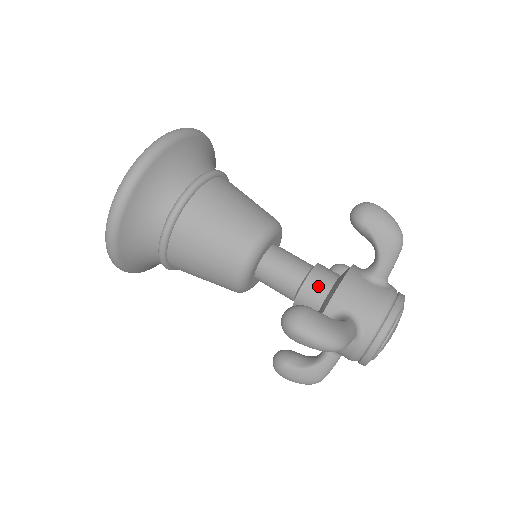
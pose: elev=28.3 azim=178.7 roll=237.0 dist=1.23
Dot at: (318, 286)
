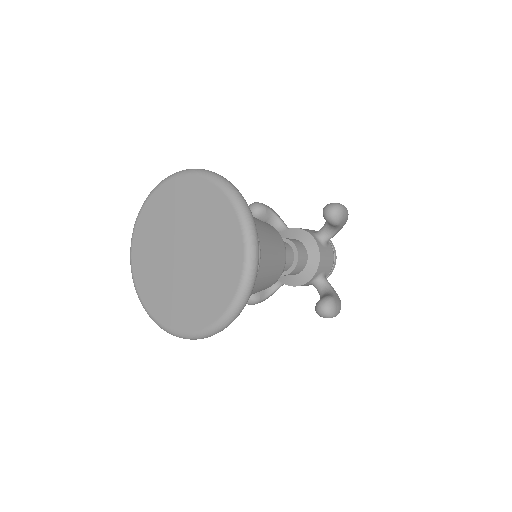
Dot at: (303, 263)
